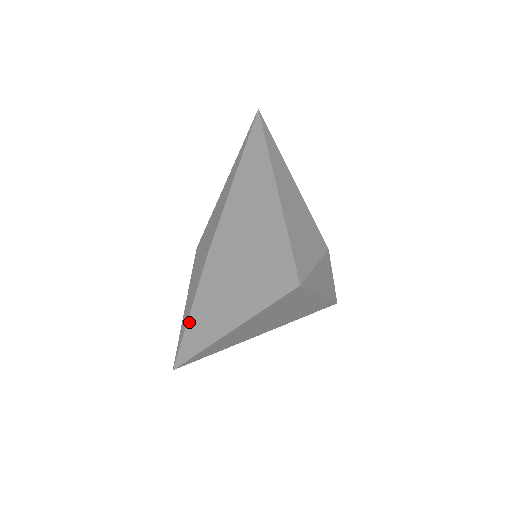
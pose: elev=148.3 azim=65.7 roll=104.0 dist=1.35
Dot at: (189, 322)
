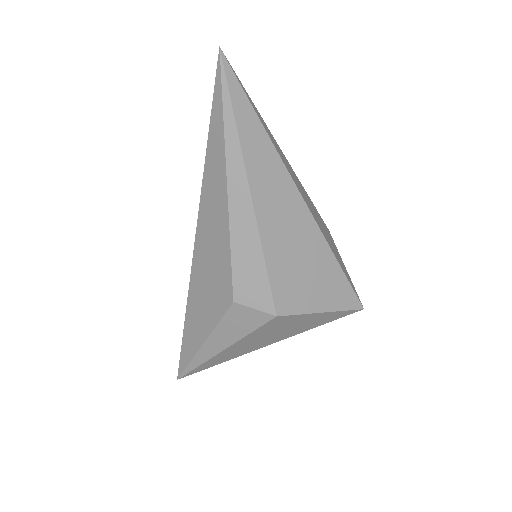
Dot at: (219, 355)
